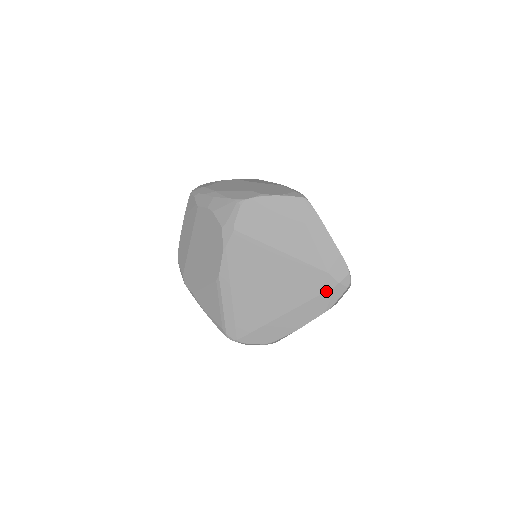
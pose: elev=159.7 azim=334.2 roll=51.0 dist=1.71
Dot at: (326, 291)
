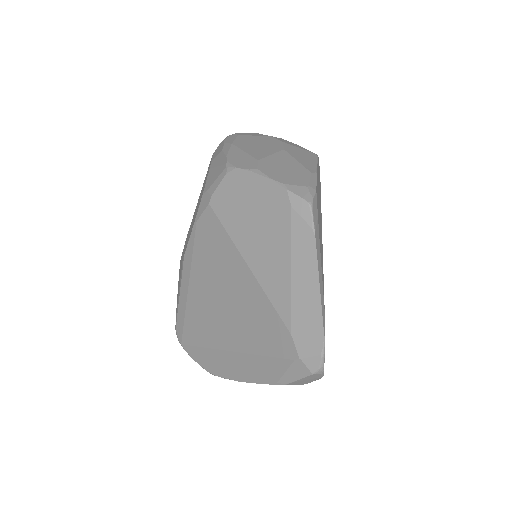
Dot at: (281, 357)
